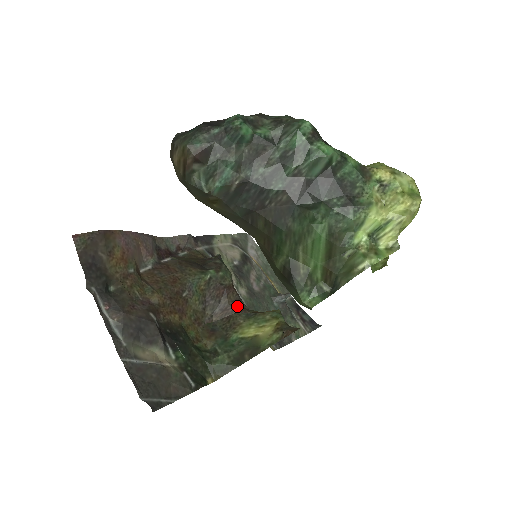
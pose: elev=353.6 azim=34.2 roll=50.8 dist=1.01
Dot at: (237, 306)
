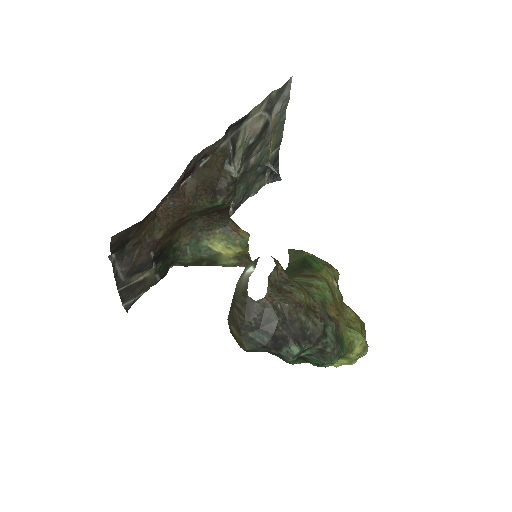
Dot at: (222, 218)
